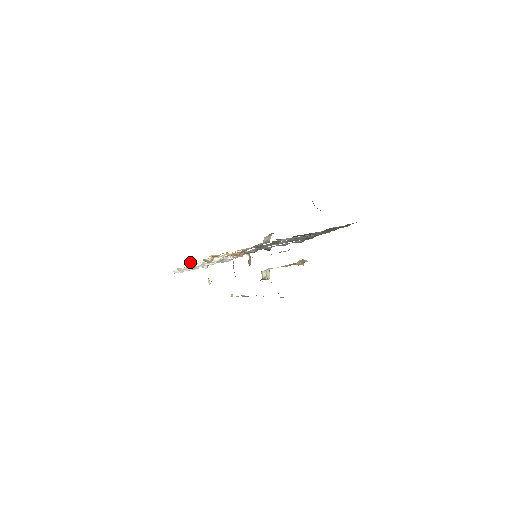
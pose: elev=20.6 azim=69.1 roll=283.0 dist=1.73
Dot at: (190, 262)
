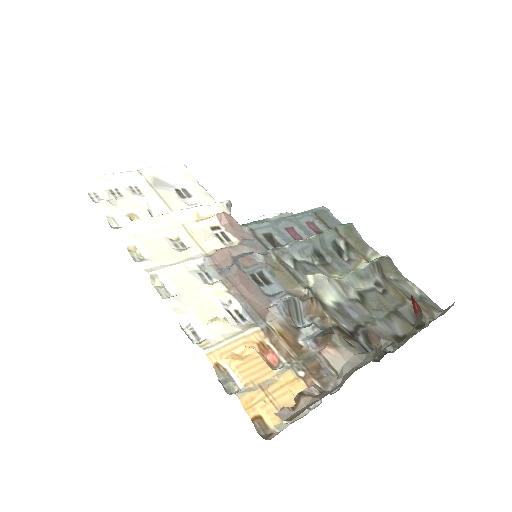
Dot at: (138, 221)
